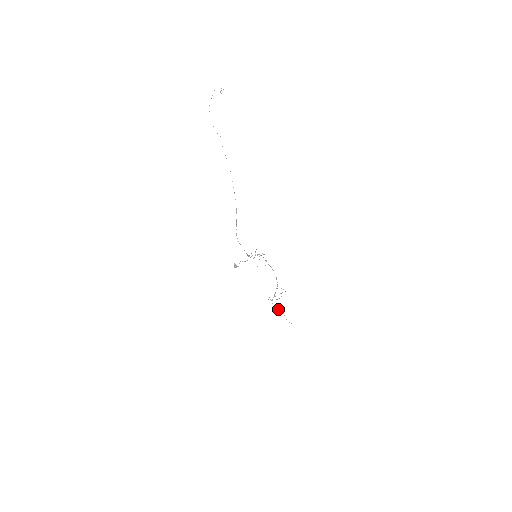
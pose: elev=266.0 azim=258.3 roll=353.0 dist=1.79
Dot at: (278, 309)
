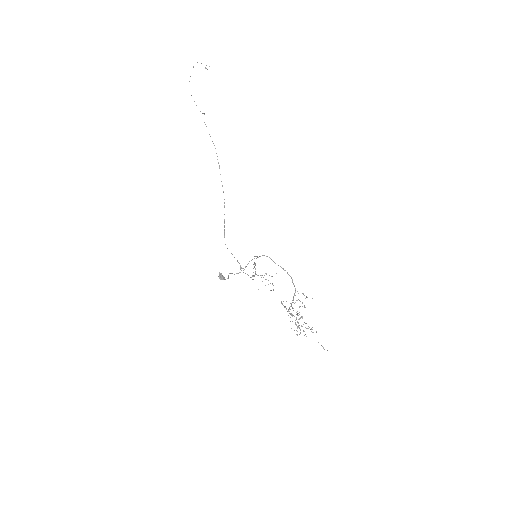
Dot at: (301, 316)
